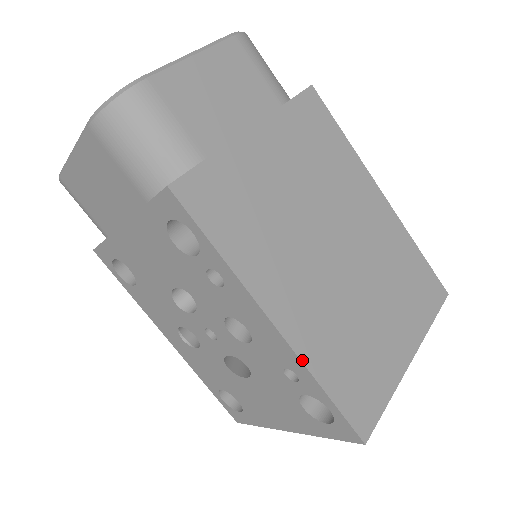
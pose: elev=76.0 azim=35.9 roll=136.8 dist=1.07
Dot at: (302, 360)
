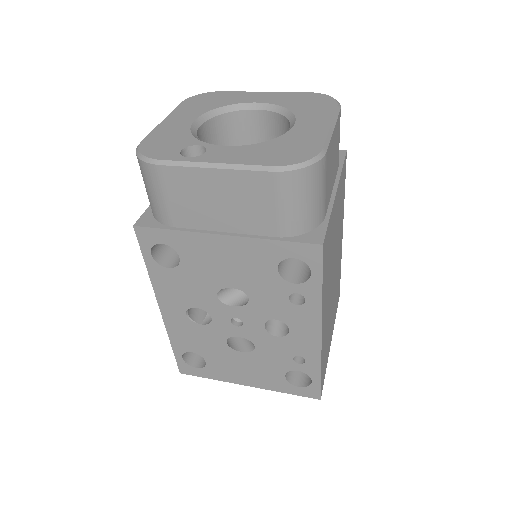
Dot at: (321, 355)
